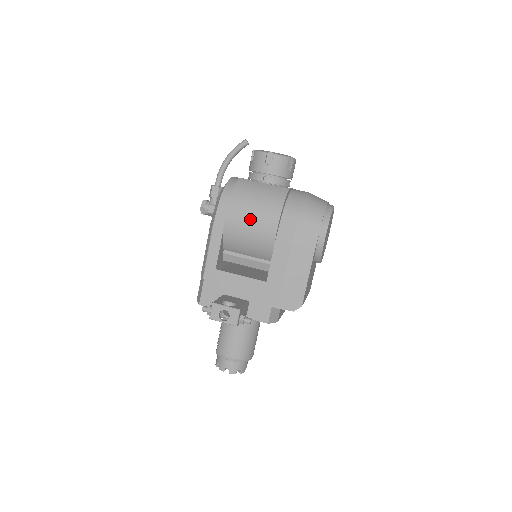
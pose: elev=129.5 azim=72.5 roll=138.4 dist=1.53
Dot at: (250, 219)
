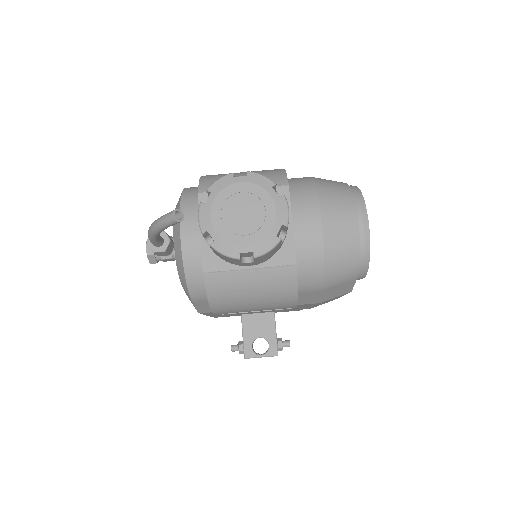
Dot at: occluded
